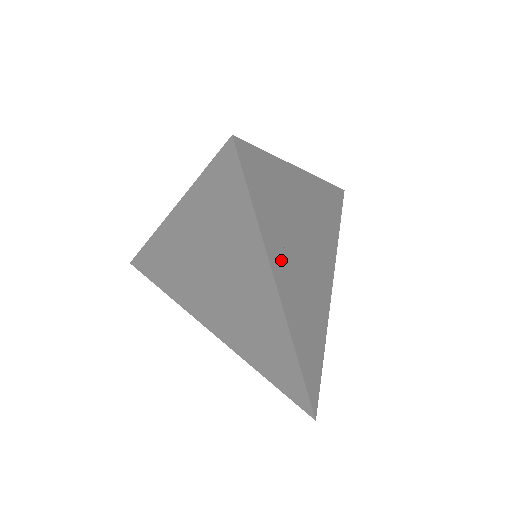
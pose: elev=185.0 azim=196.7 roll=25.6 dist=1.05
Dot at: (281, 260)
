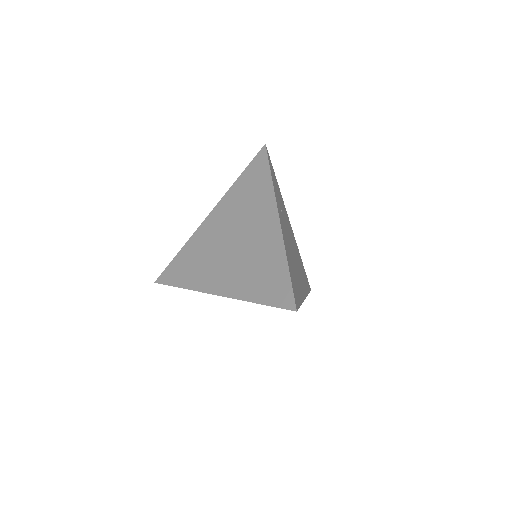
Dot at: (280, 210)
